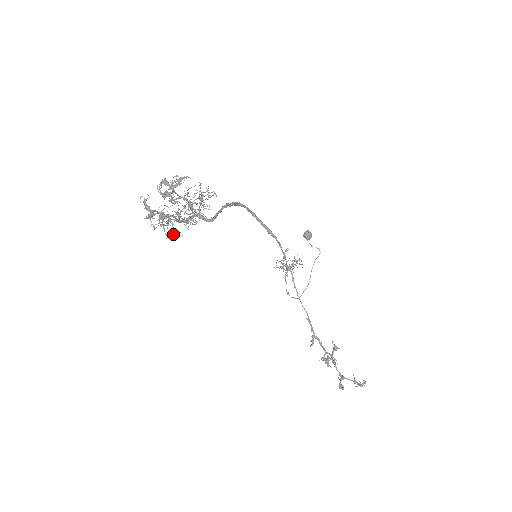
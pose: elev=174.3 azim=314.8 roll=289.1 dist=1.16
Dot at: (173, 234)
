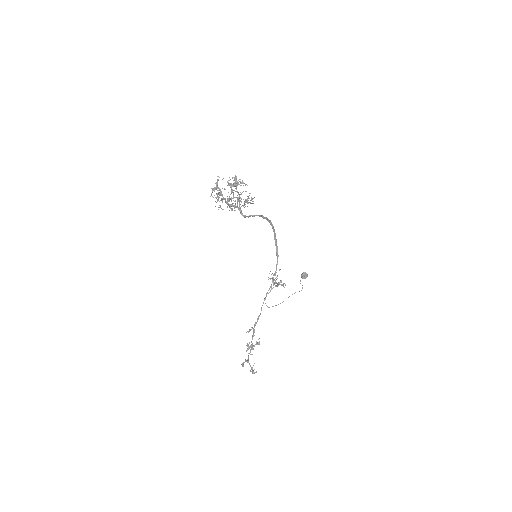
Dot at: (219, 207)
